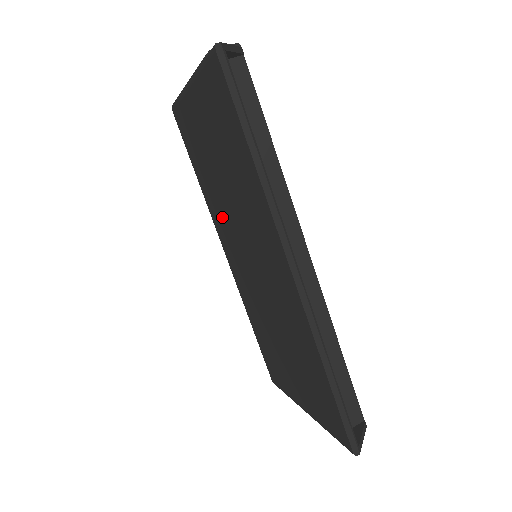
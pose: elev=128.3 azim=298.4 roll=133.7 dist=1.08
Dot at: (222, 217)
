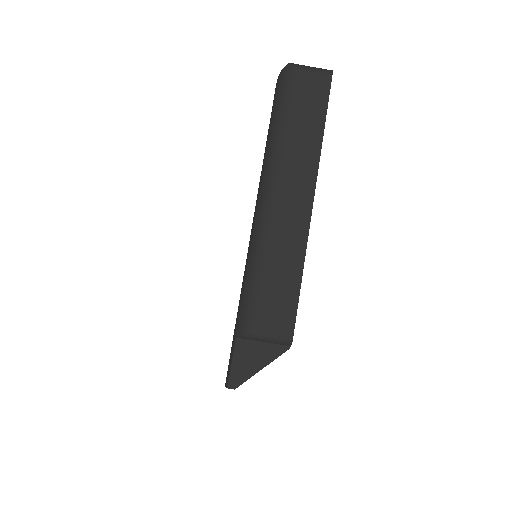
Dot at: occluded
